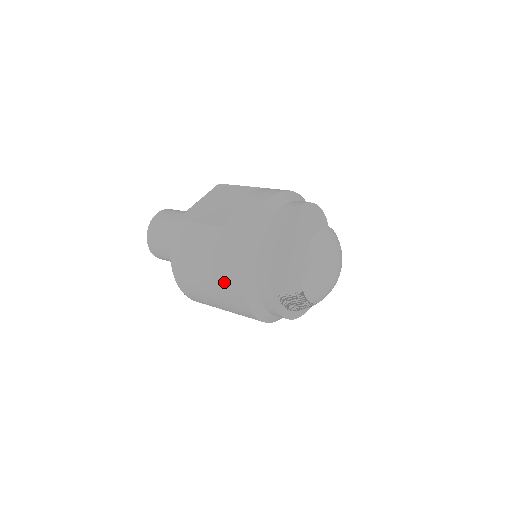
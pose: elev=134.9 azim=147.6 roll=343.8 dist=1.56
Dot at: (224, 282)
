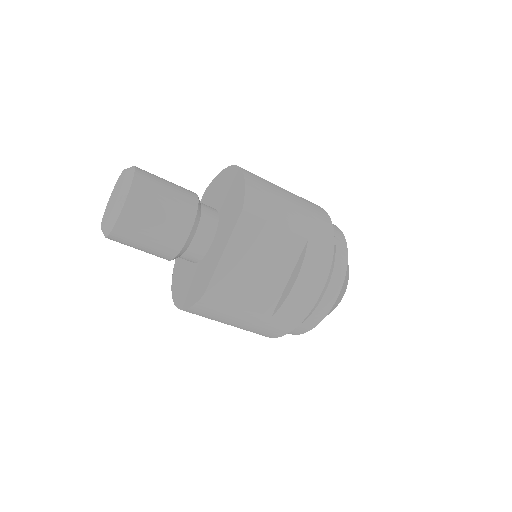
Dot at: occluded
